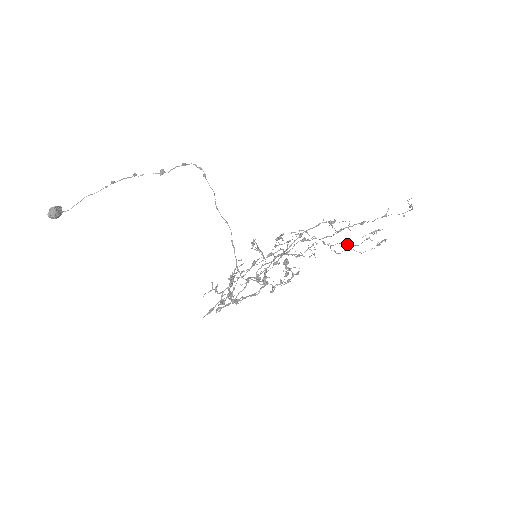
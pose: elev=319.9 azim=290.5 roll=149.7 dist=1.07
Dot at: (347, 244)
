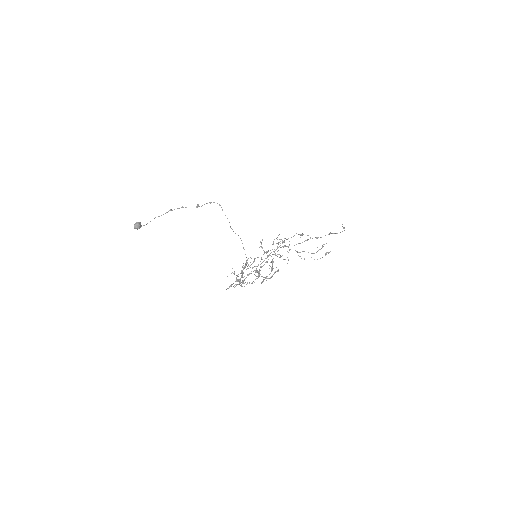
Dot at: (308, 252)
